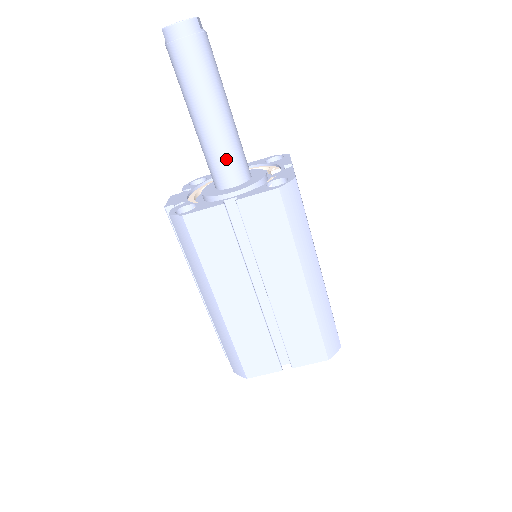
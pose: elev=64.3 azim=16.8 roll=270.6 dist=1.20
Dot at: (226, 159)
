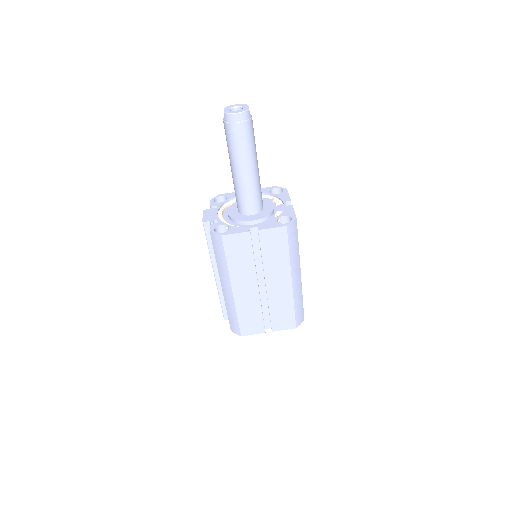
Dot at: (251, 198)
